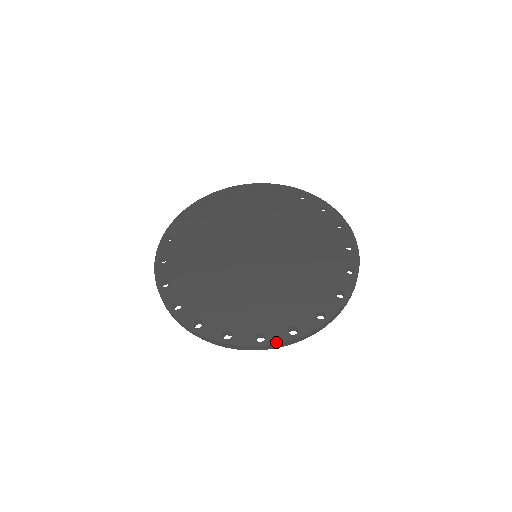
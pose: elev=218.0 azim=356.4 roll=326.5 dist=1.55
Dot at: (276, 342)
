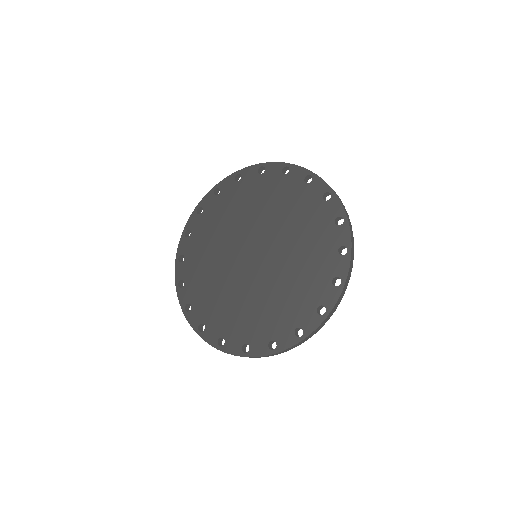
Dot at: (206, 340)
